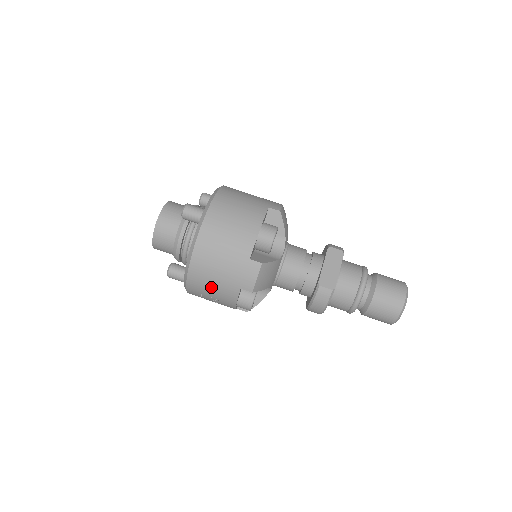
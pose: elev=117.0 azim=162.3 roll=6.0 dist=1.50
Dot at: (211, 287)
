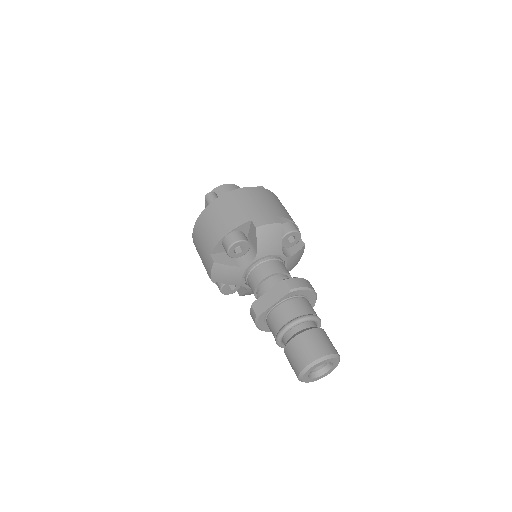
Dot at: occluded
